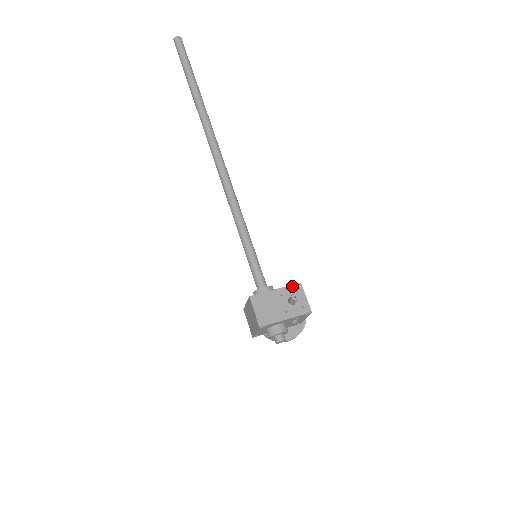
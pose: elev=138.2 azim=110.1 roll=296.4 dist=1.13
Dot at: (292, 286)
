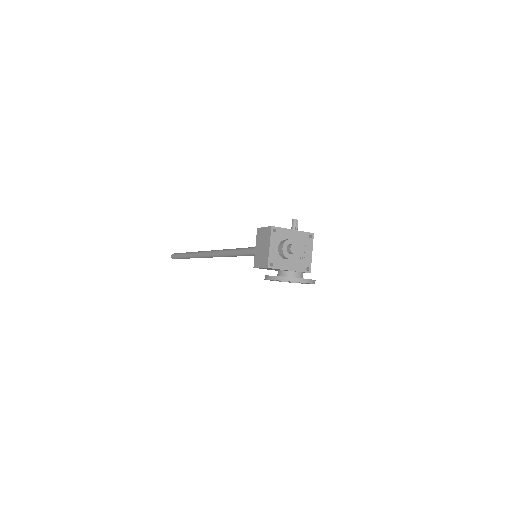
Dot at: occluded
